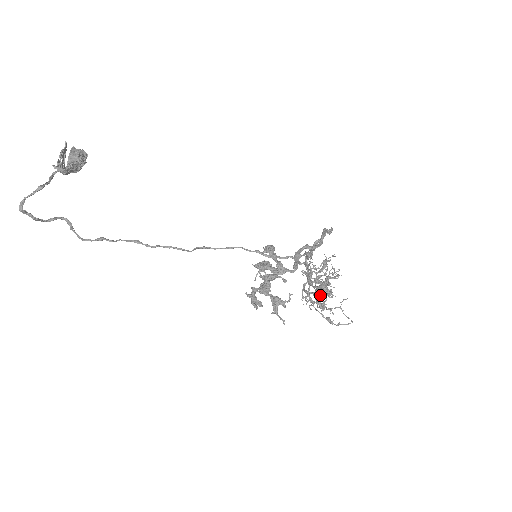
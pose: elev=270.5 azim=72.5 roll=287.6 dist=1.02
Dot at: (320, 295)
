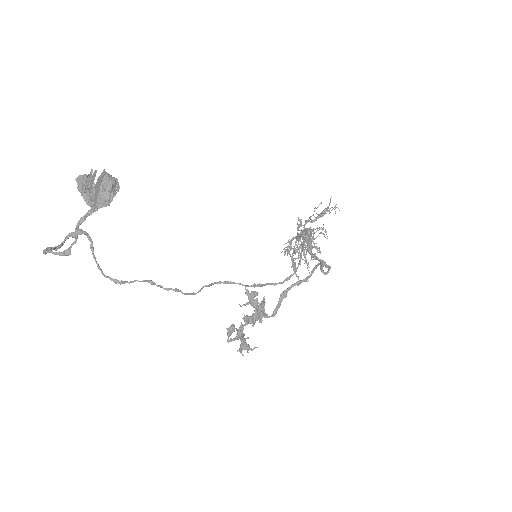
Dot at: (298, 254)
